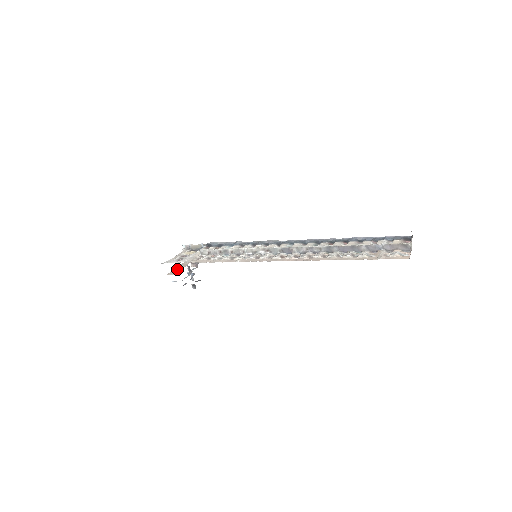
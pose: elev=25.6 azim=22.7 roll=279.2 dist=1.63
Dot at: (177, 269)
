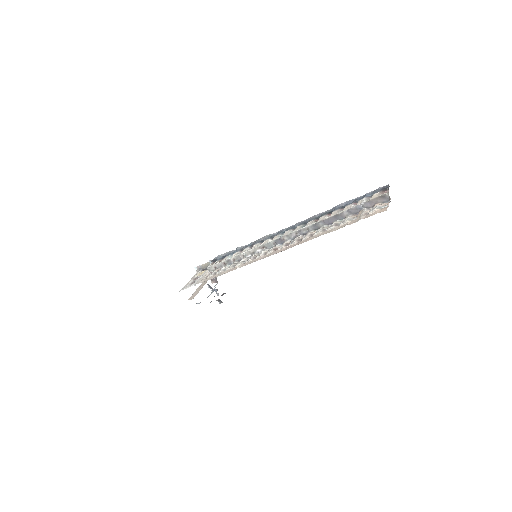
Dot at: (196, 292)
